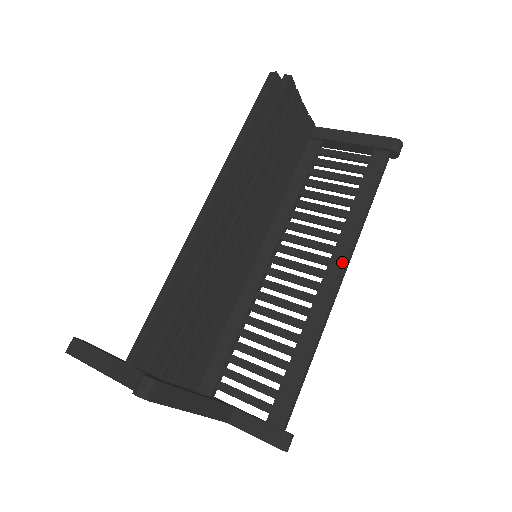
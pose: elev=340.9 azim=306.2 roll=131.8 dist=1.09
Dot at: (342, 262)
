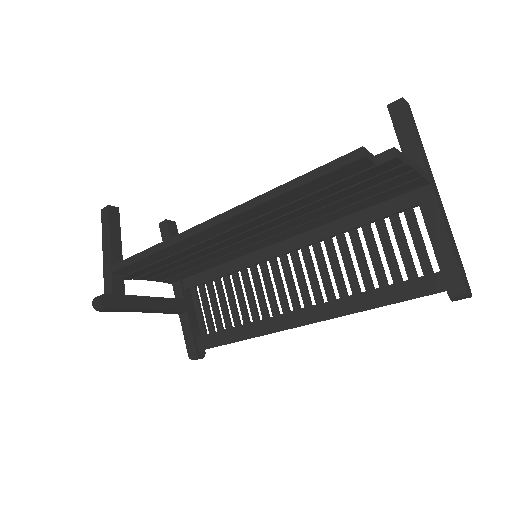
Dot at: (312, 319)
